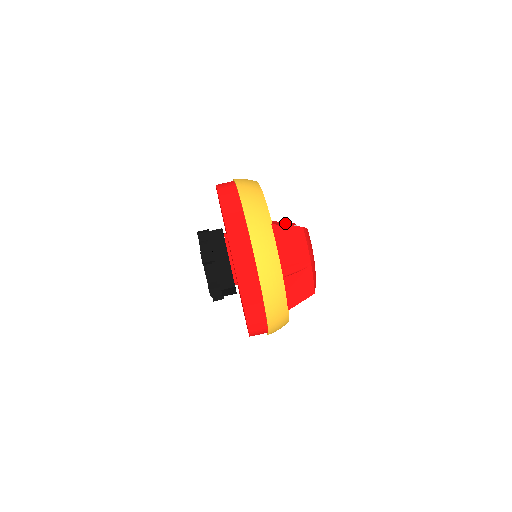
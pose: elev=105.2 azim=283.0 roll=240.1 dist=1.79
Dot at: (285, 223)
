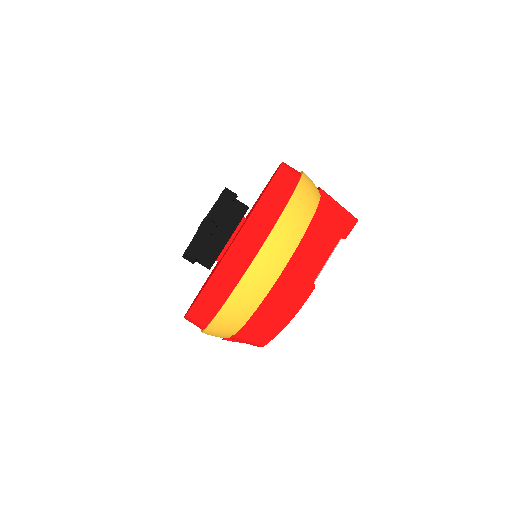
Dot at: (339, 226)
